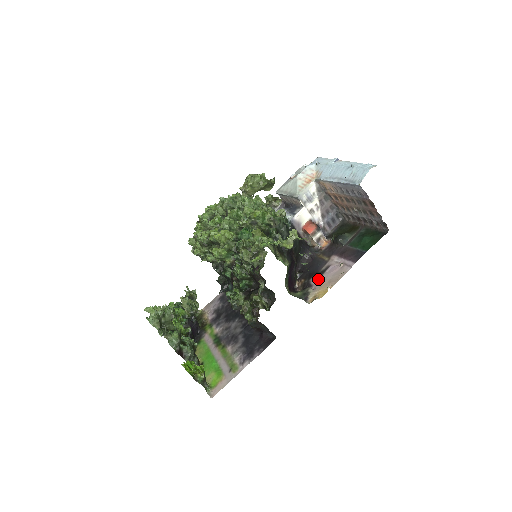
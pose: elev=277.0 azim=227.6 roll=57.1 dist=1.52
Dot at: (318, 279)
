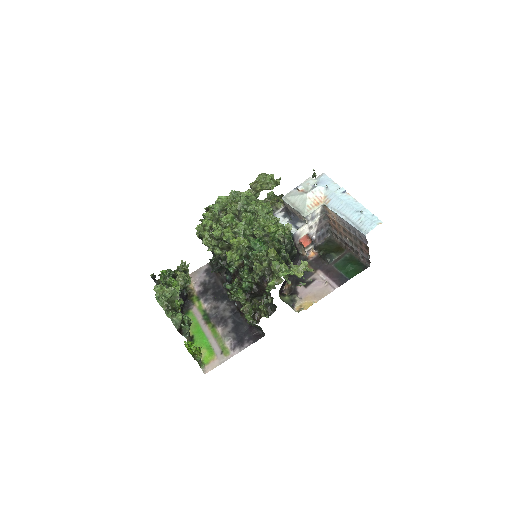
Dot at: (304, 289)
